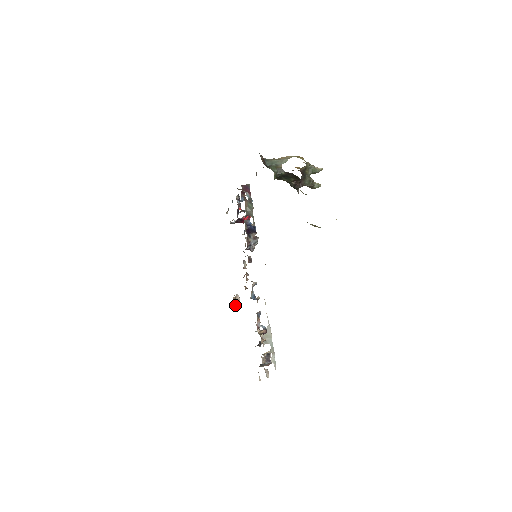
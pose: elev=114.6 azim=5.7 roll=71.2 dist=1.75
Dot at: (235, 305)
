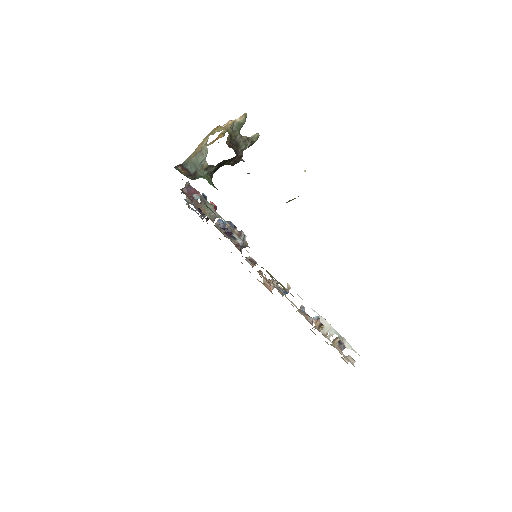
Dot at: (270, 291)
